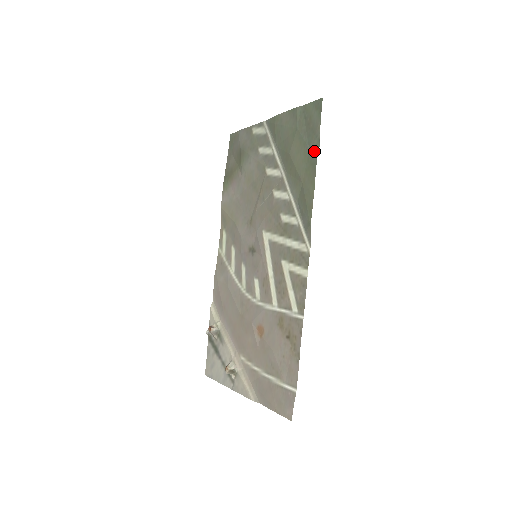
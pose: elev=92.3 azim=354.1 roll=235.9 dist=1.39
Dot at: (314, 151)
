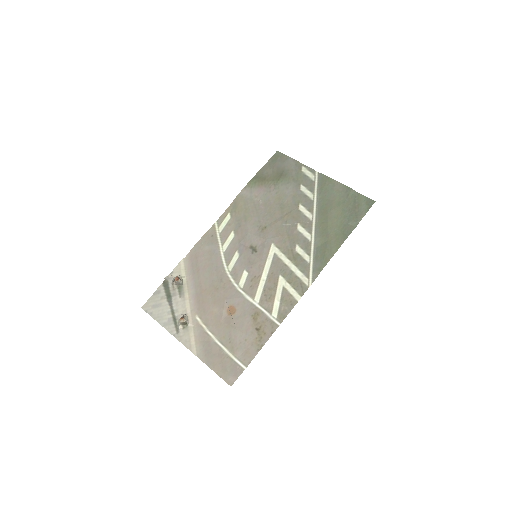
Dot at: (350, 228)
